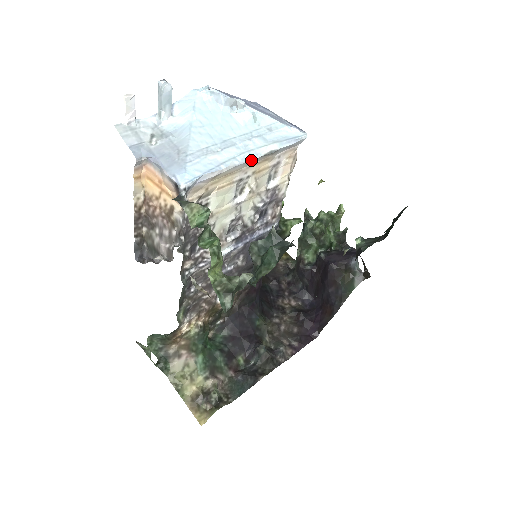
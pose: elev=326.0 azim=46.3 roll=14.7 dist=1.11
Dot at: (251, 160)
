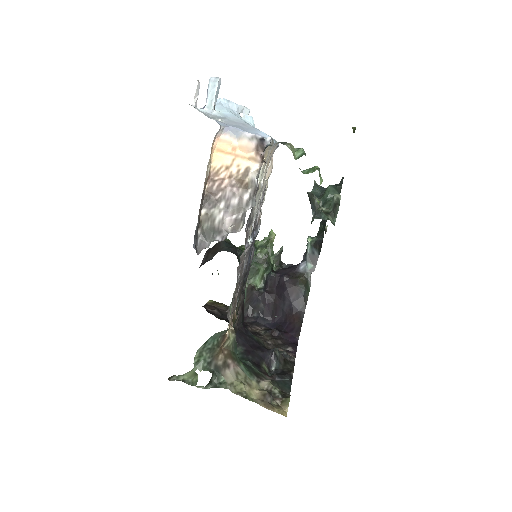
Dot at: (275, 143)
